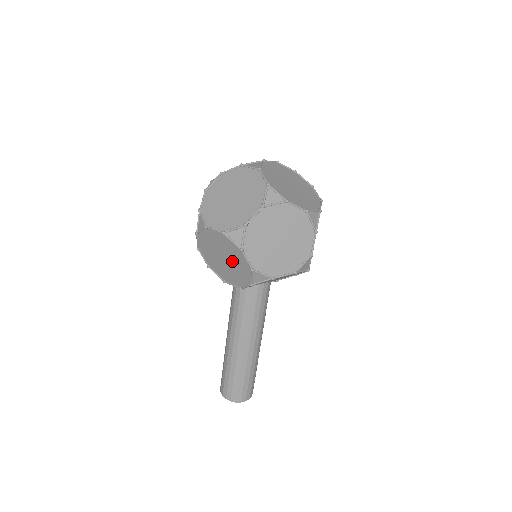
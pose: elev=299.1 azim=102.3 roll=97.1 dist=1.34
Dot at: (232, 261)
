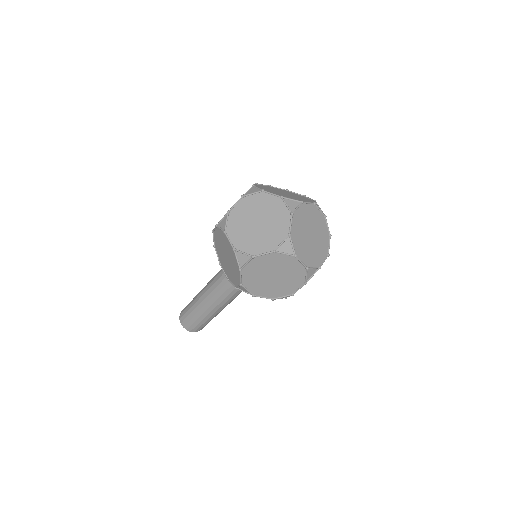
Dot at: (231, 265)
